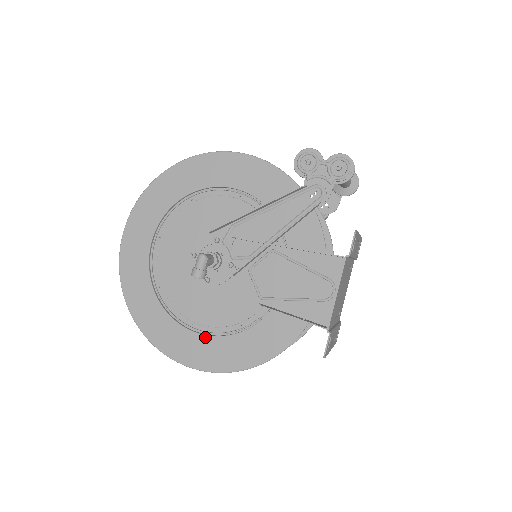
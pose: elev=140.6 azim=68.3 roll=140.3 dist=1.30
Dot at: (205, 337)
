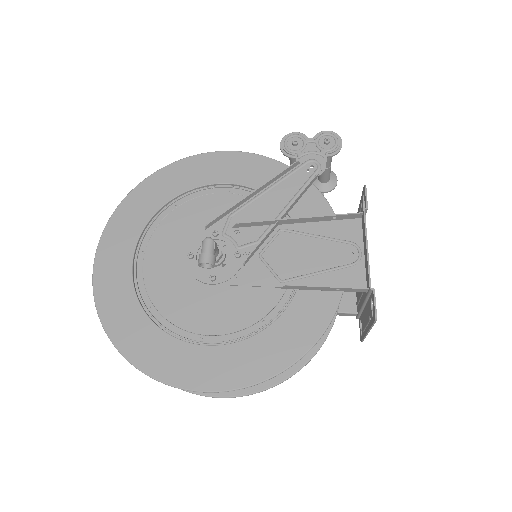
Dot at: (222, 347)
